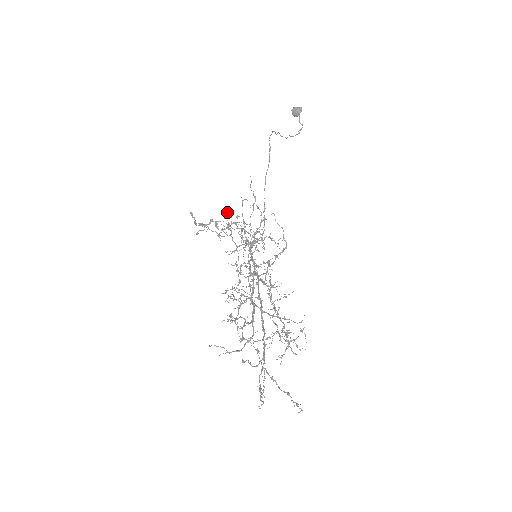
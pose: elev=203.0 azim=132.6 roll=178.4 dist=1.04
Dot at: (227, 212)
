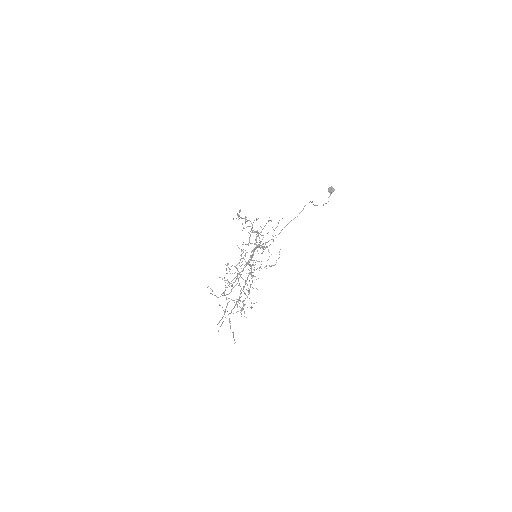
Dot at: occluded
